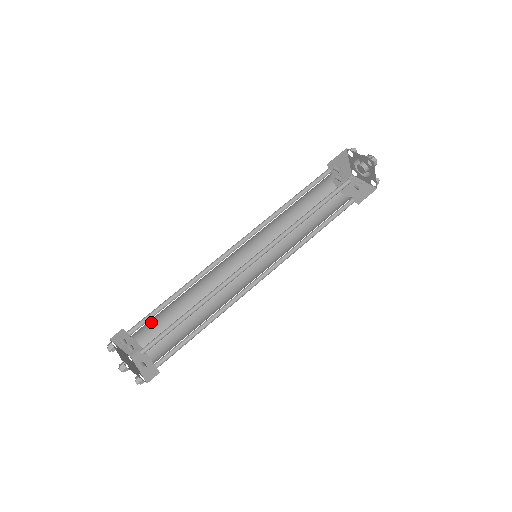
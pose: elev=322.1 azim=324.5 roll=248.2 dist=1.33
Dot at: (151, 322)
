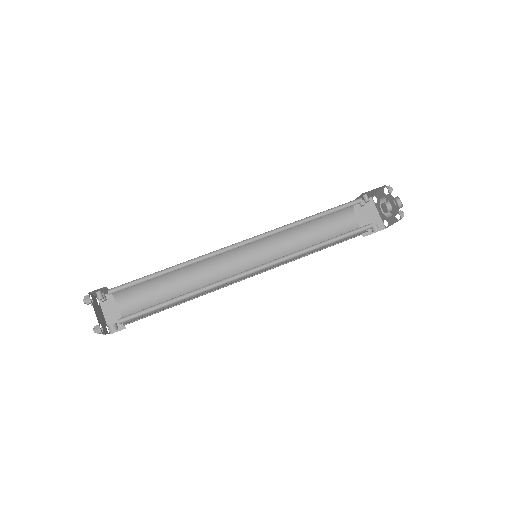
Dot at: occluded
